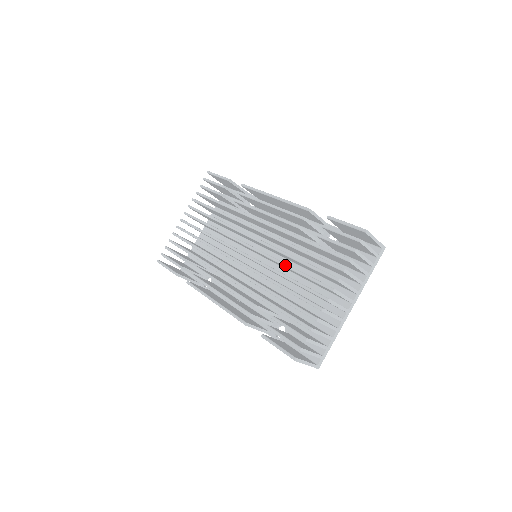
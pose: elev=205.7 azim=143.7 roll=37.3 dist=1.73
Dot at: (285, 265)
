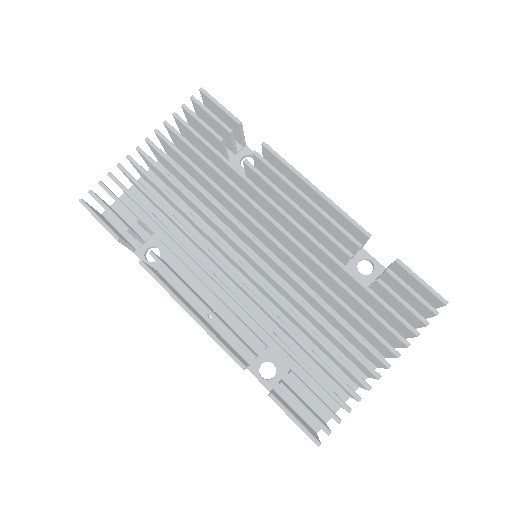
Dot at: (323, 304)
